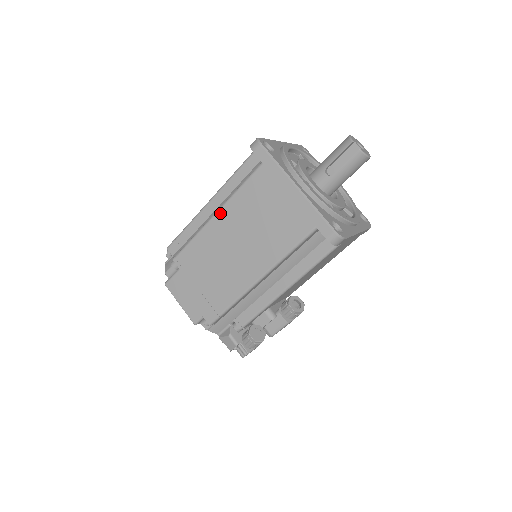
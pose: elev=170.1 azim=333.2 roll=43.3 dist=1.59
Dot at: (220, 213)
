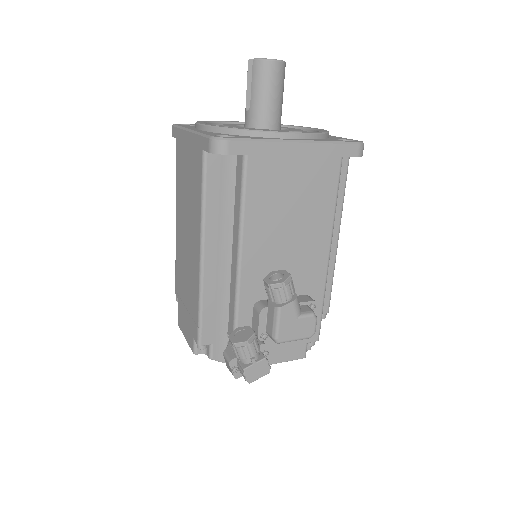
Dot at: (176, 214)
